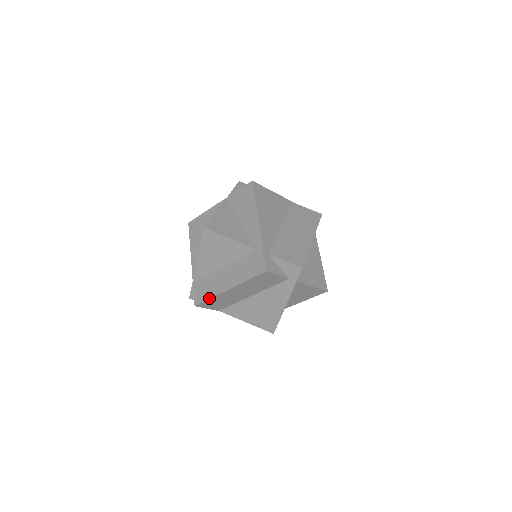
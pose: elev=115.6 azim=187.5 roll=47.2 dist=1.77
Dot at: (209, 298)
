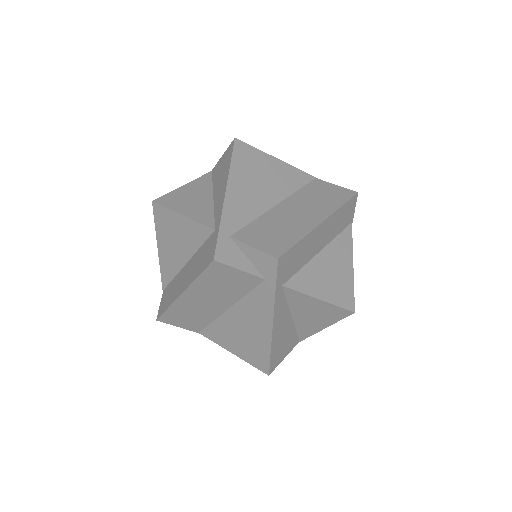
Dot at: (166, 308)
